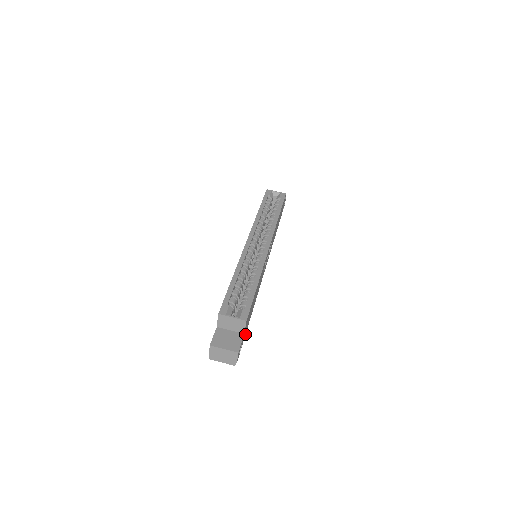
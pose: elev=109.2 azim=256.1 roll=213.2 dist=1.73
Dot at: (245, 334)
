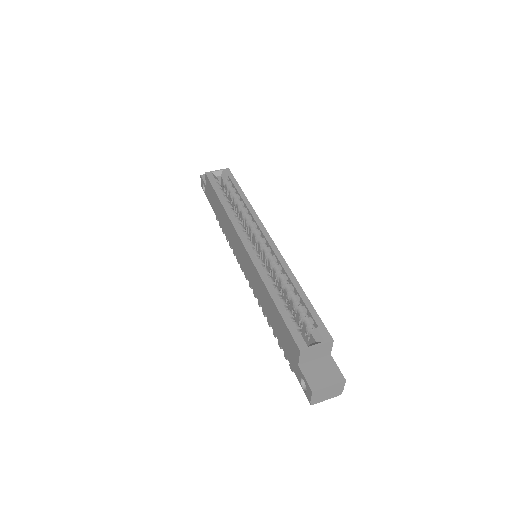
Dot at: occluded
